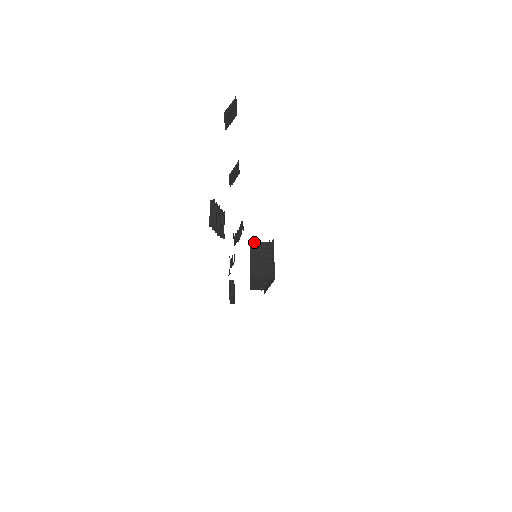
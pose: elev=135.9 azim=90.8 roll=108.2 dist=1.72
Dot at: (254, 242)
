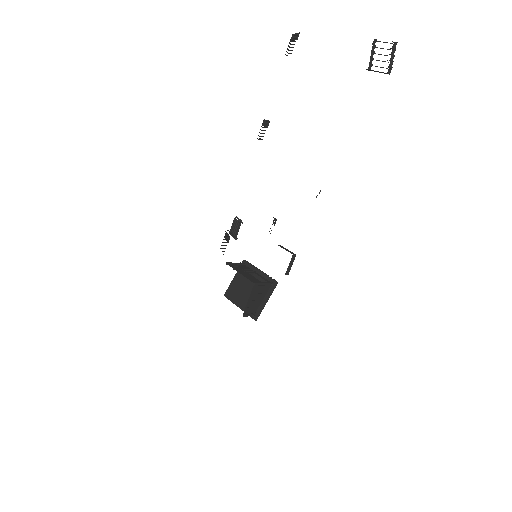
Dot at: (229, 262)
